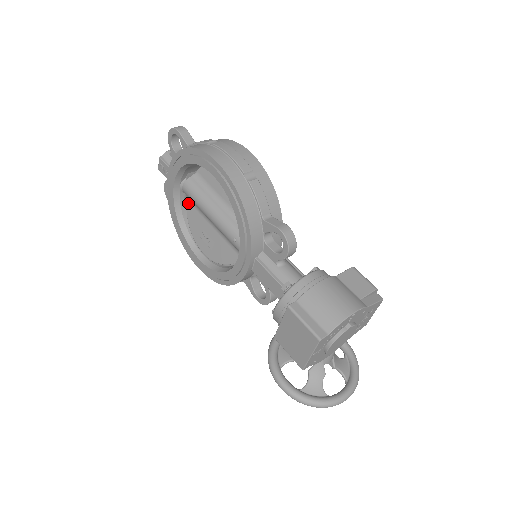
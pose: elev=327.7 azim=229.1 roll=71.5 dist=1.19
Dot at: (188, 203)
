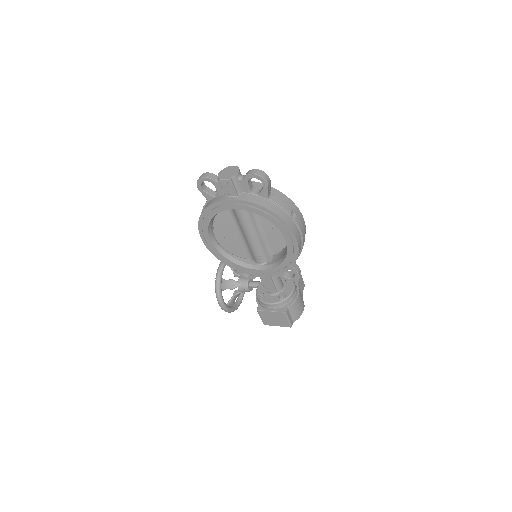
Dot at: (227, 210)
